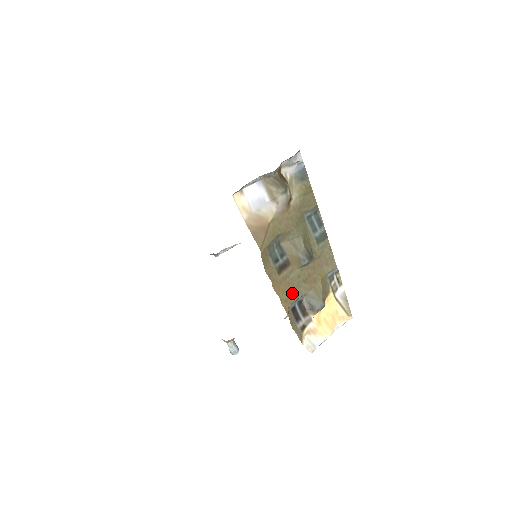
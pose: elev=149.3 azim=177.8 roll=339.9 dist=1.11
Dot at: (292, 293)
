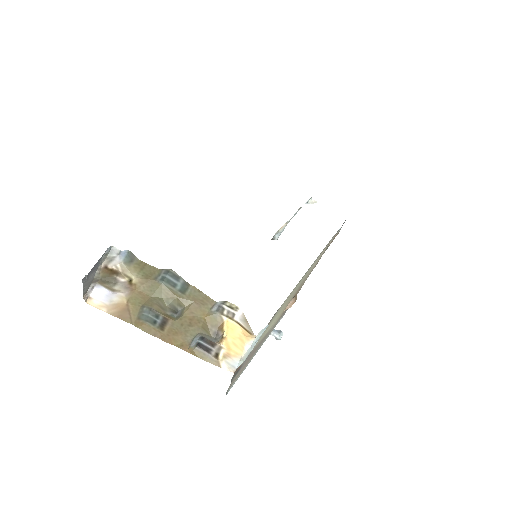
Dot at: (184, 338)
